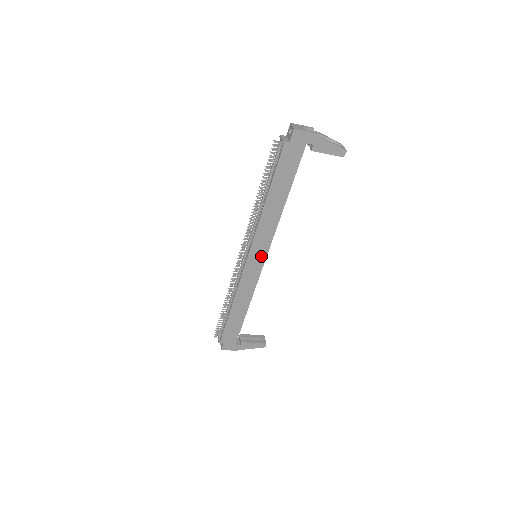
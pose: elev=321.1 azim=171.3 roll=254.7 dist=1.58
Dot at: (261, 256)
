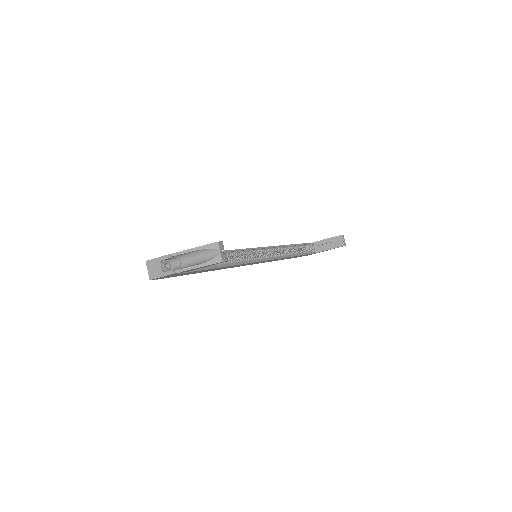
Dot at: (257, 262)
